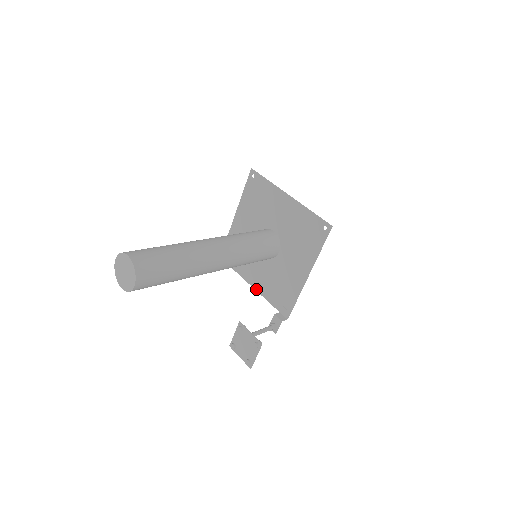
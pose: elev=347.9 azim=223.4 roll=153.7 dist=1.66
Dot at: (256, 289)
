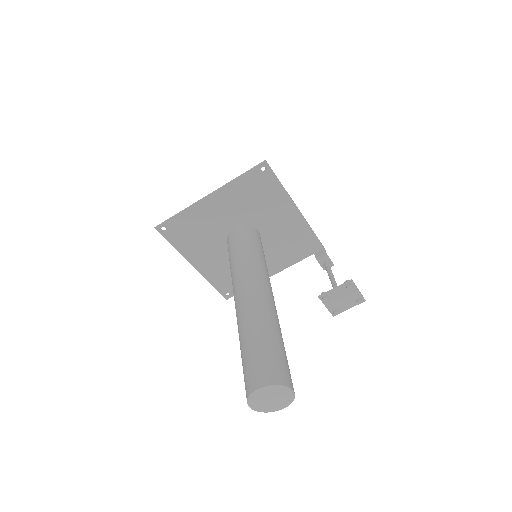
Dot at: (279, 271)
